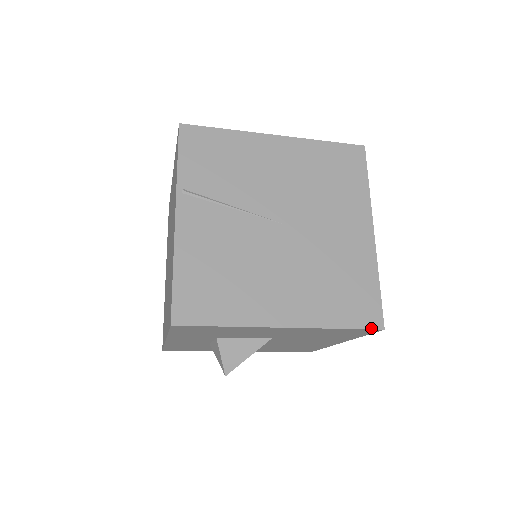
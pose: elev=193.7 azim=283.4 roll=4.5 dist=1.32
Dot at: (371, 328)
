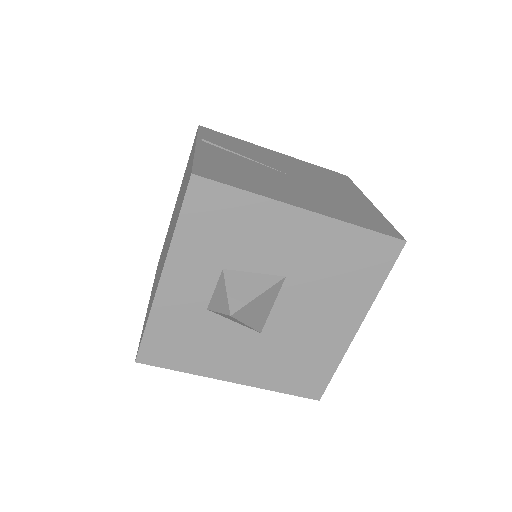
Dot at: (393, 236)
